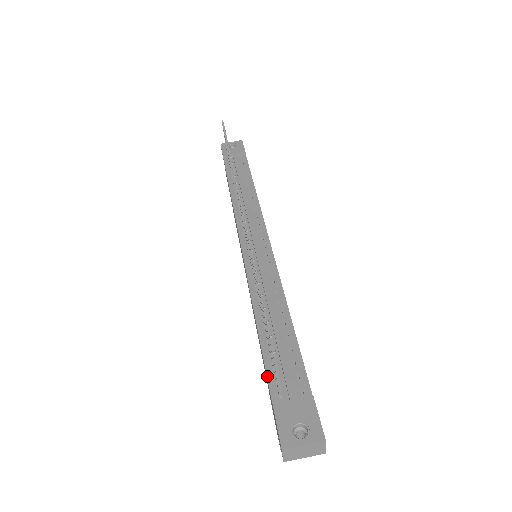
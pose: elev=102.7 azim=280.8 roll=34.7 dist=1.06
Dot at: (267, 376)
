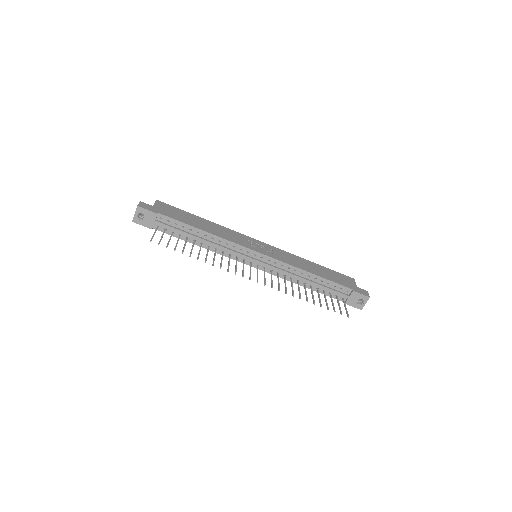
Dot at: occluded
